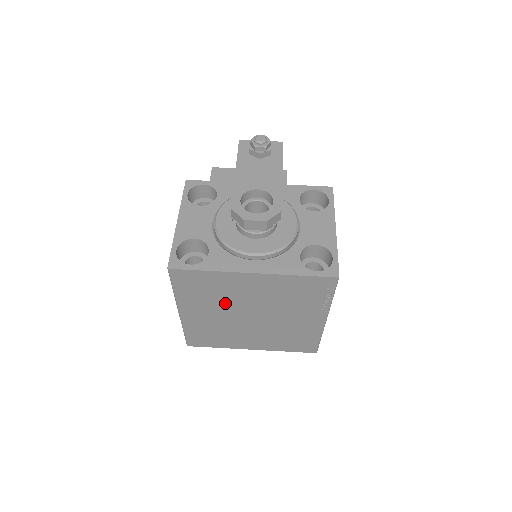
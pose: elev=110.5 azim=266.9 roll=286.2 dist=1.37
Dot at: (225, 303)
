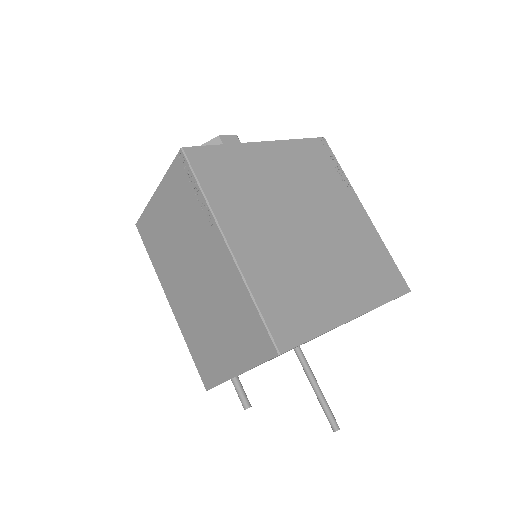
Dot at: (267, 204)
